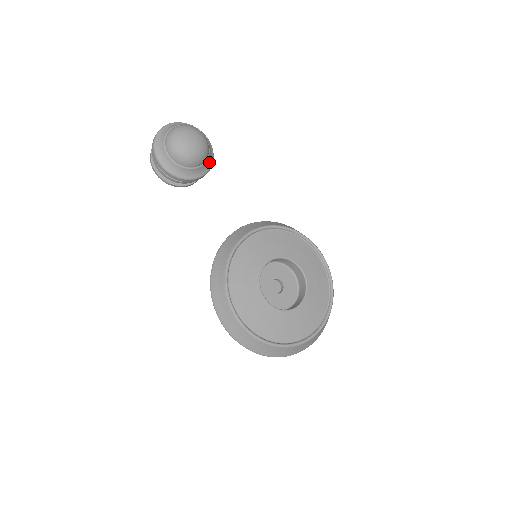
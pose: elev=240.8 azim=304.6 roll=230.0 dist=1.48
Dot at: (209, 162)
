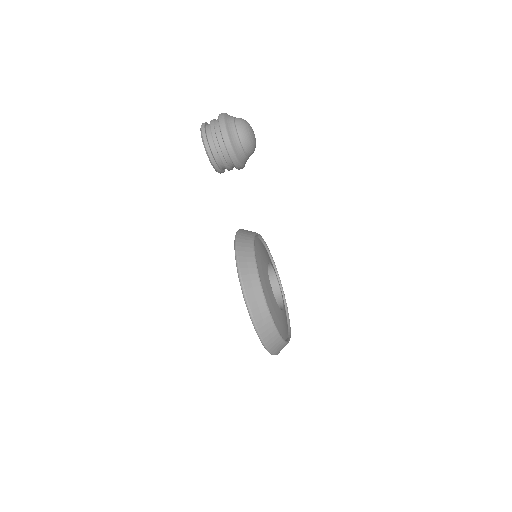
Dot at: occluded
